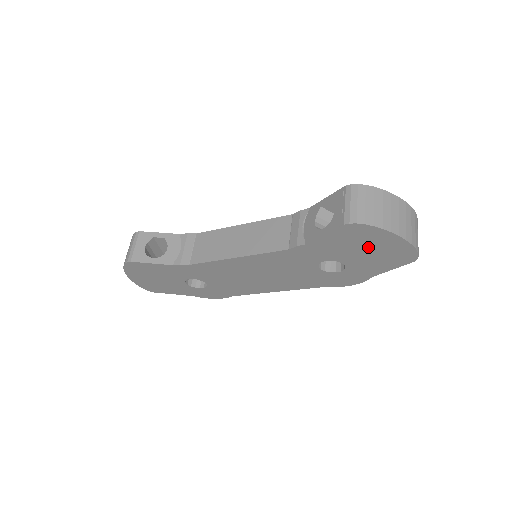
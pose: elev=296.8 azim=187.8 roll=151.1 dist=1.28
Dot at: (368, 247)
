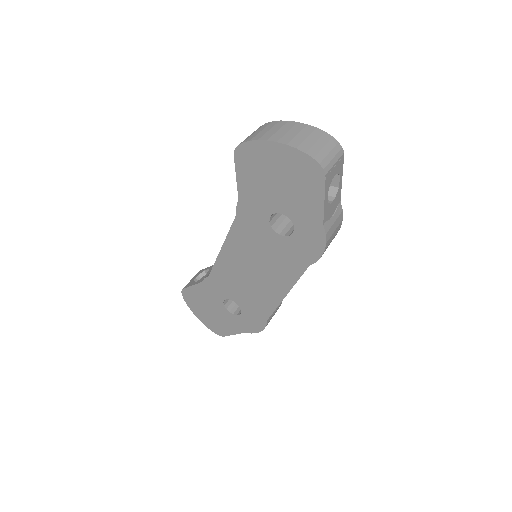
Dot at: (275, 175)
